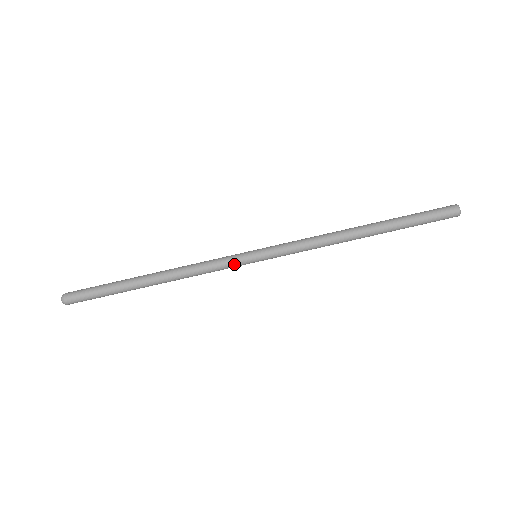
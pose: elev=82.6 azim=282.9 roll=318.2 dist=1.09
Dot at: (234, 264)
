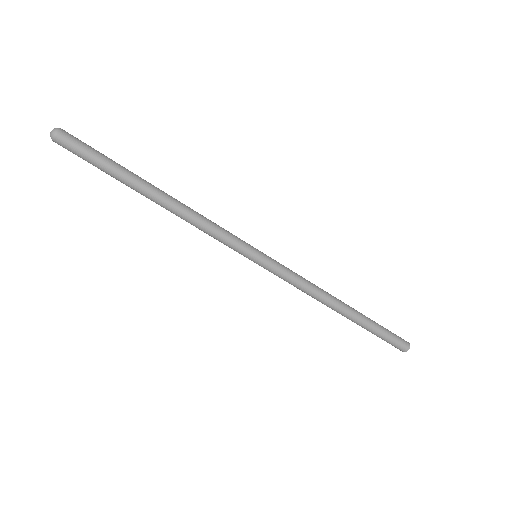
Dot at: (237, 246)
